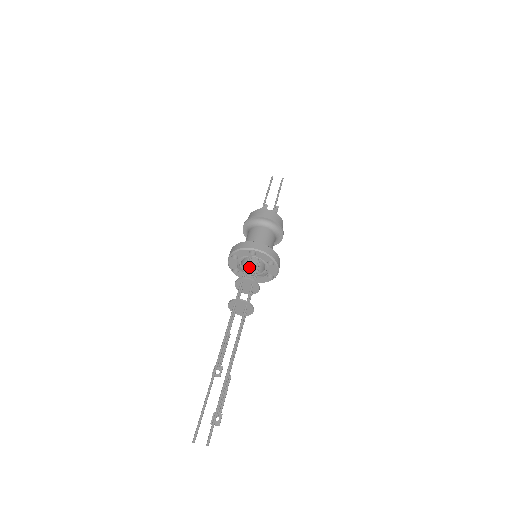
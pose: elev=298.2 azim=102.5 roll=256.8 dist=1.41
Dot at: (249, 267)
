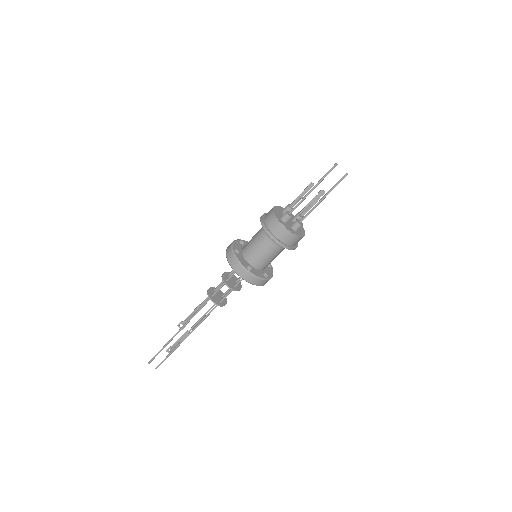
Dot at: occluded
